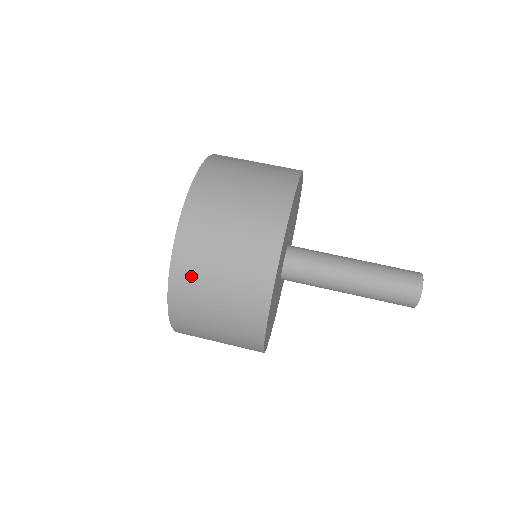
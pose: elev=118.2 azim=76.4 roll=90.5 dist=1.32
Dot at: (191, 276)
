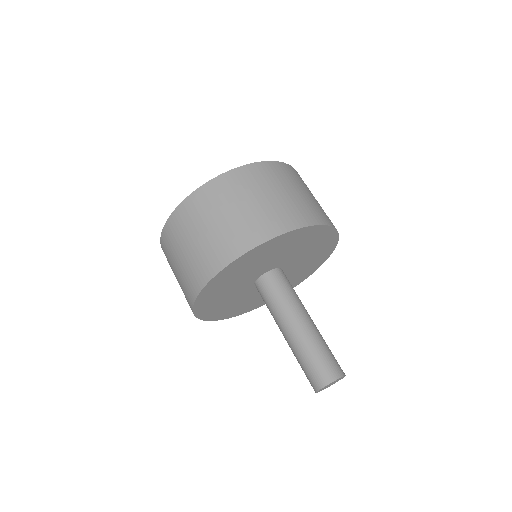
Dot at: (168, 262)
